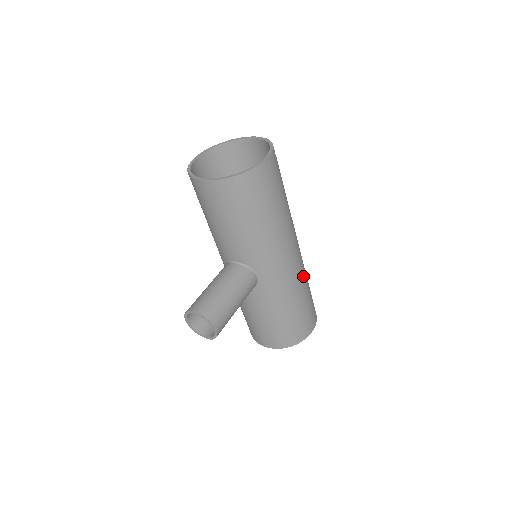
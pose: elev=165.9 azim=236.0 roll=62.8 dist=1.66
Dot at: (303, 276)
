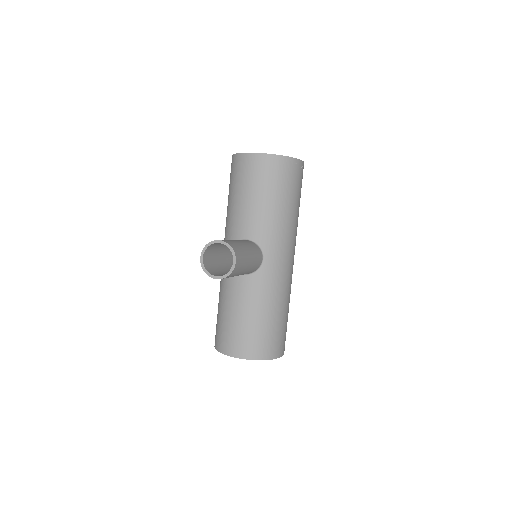
Dot at: (290, 289)
